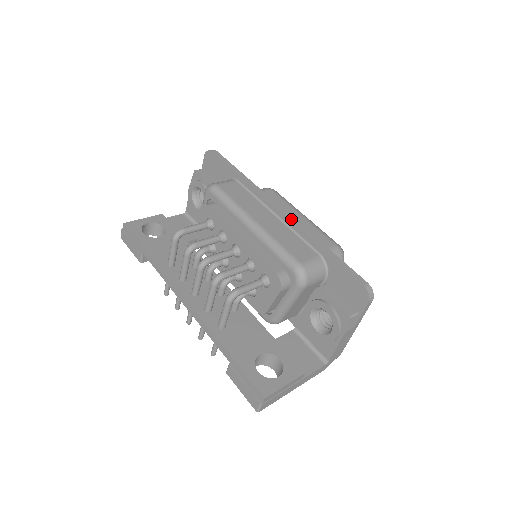
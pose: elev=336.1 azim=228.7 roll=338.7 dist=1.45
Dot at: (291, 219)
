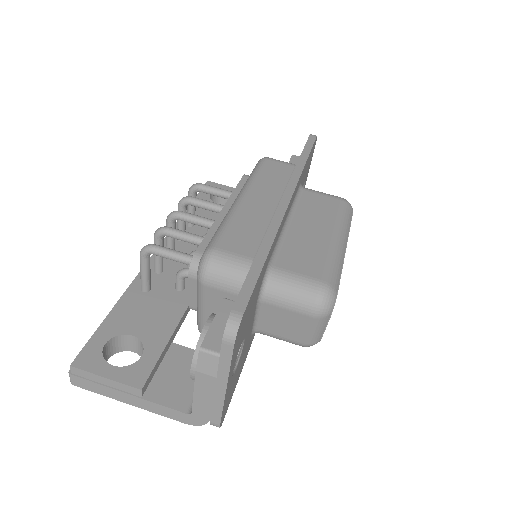
Dot at: (279, 211)
